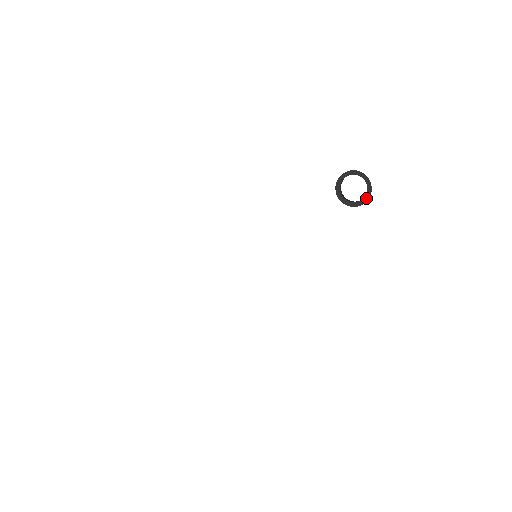
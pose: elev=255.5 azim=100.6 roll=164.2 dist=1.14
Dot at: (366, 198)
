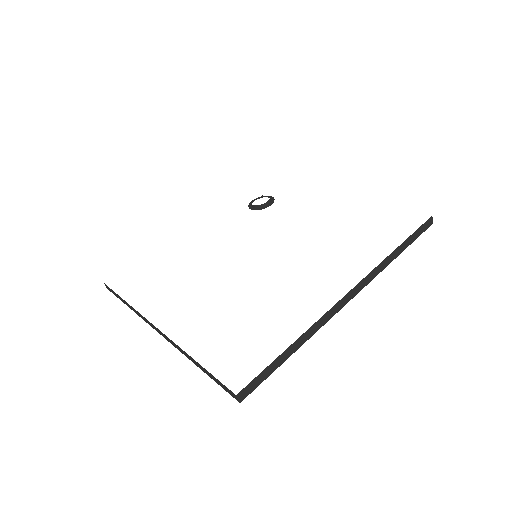
Dot at: (272, 199)
